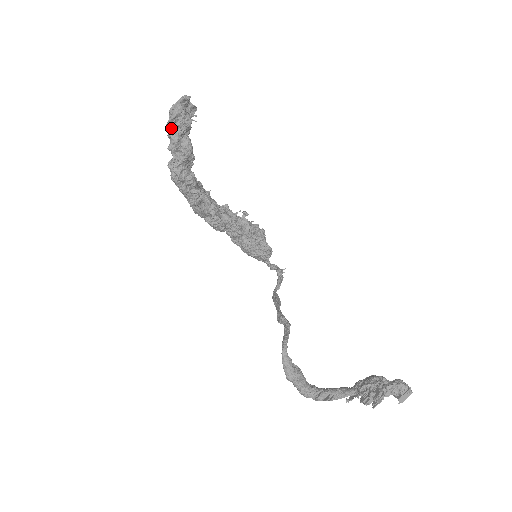
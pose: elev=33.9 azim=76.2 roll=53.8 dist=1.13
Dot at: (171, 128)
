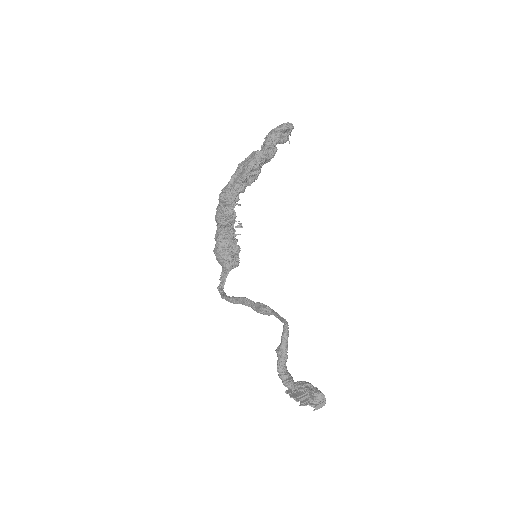
Dot at: (278, 133)
